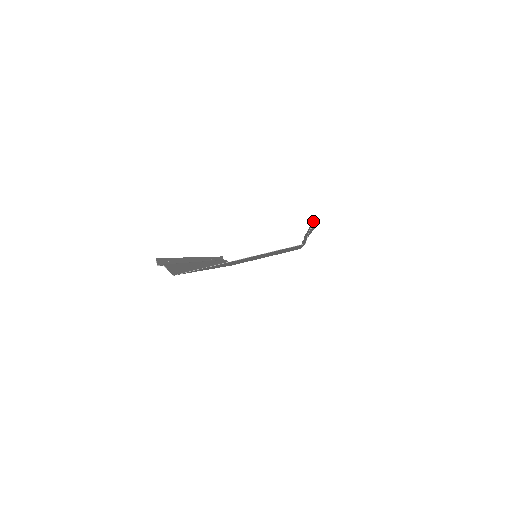
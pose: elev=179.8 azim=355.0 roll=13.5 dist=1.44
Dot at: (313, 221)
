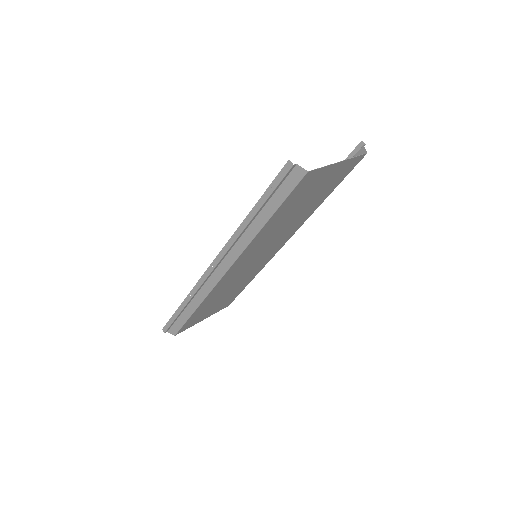
Dot at: (359, 144)
